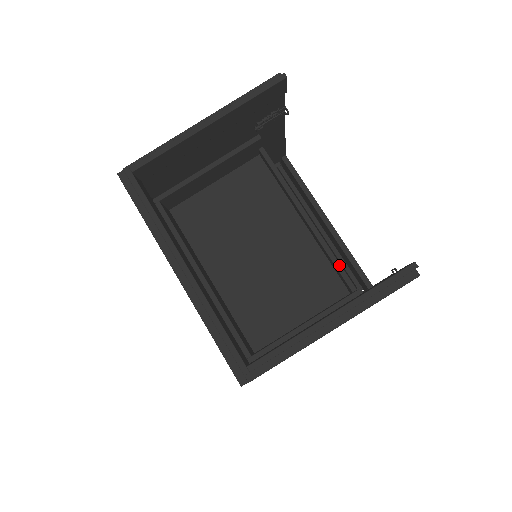
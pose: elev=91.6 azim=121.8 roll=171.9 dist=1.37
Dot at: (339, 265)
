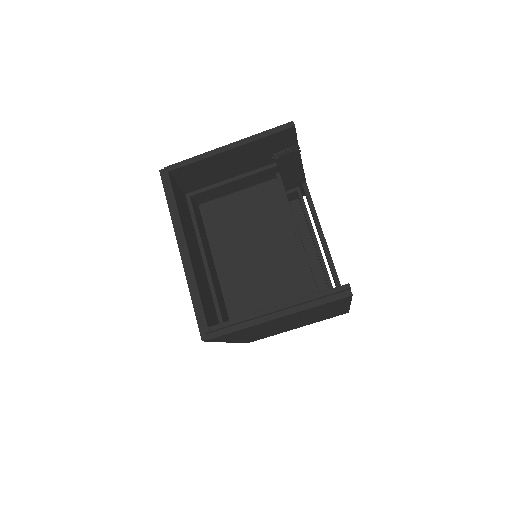
Dot at: (312, 277)
